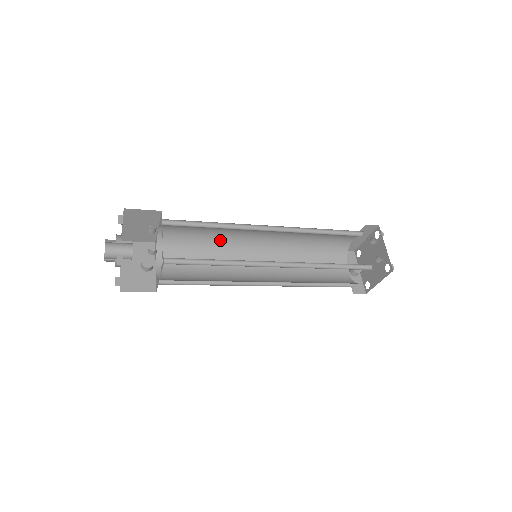
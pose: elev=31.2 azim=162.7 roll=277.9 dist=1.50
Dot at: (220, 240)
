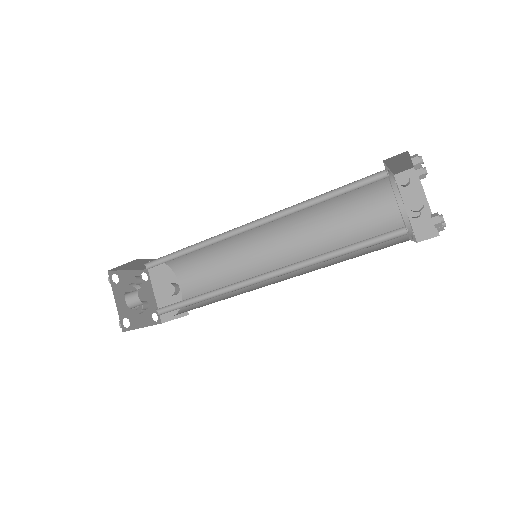
Dot at: (222, 241)
